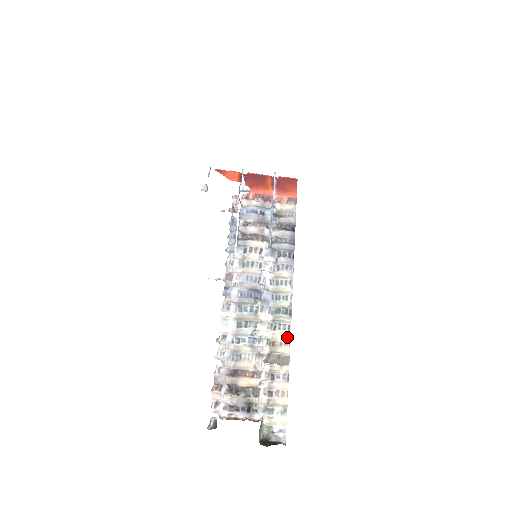
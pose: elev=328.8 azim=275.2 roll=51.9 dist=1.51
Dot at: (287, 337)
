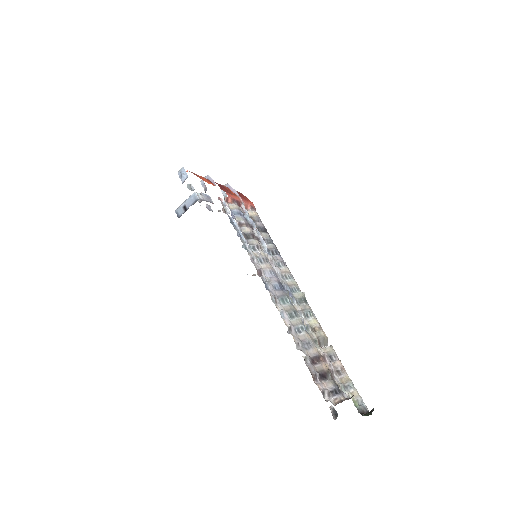
Dot at: (318, 322)
